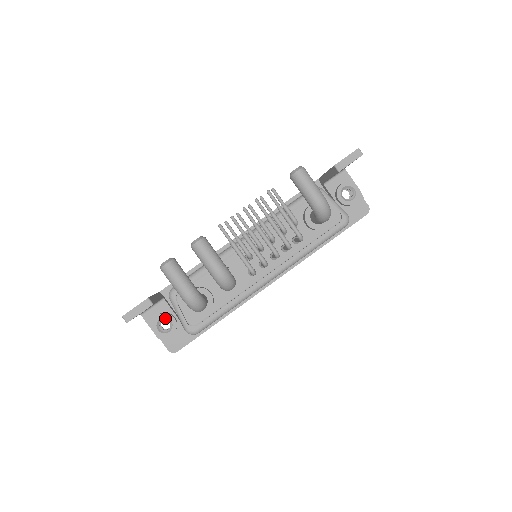
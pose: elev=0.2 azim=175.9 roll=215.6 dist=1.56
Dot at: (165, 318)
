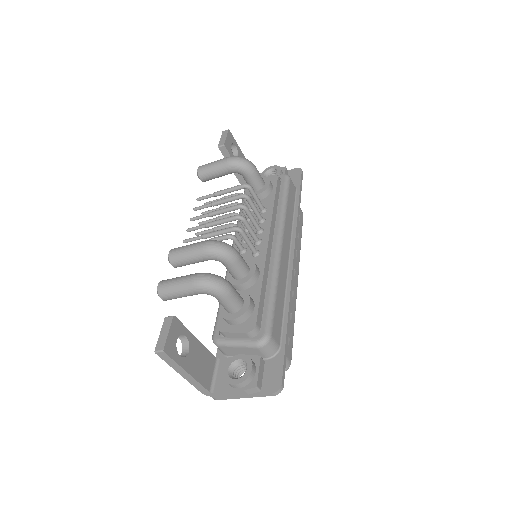
Dot at: (232, 365)
